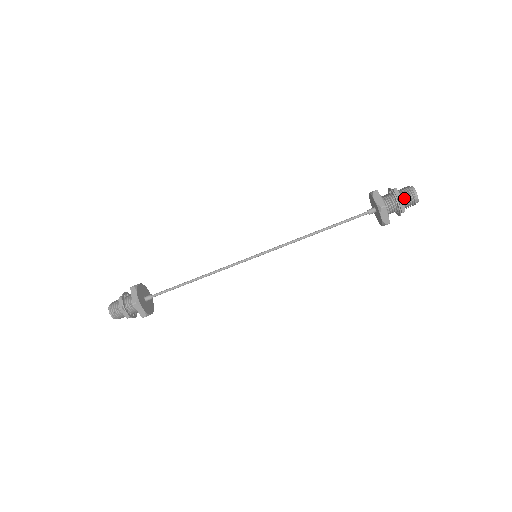
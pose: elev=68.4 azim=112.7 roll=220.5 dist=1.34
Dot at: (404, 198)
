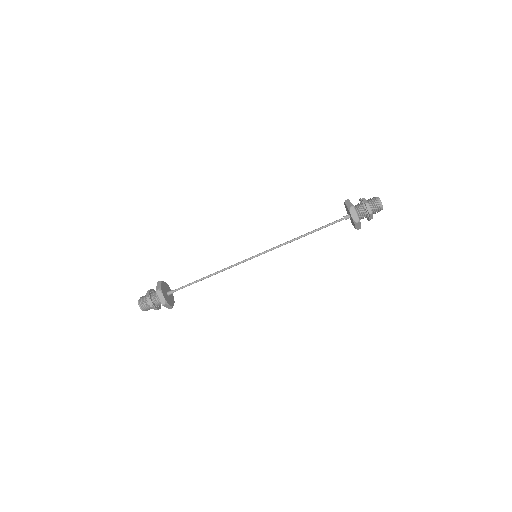
Dot at: (370, 203)
